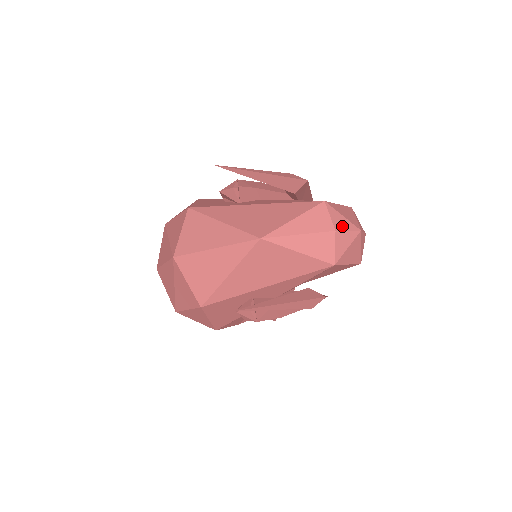
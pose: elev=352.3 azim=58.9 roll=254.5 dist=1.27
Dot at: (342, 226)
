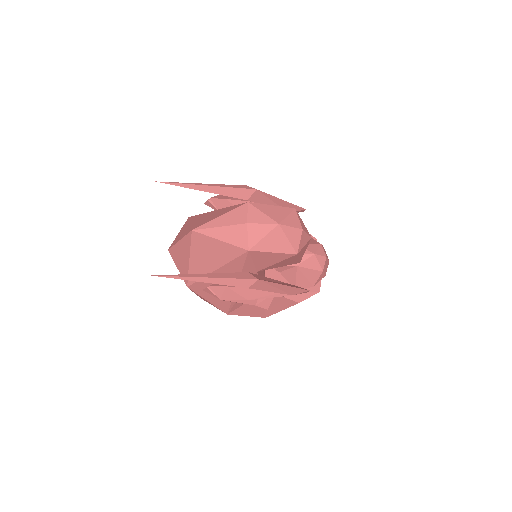
Dot at: (257, 220)
